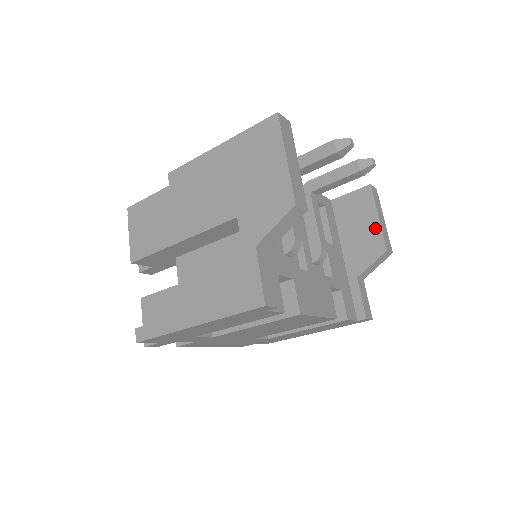
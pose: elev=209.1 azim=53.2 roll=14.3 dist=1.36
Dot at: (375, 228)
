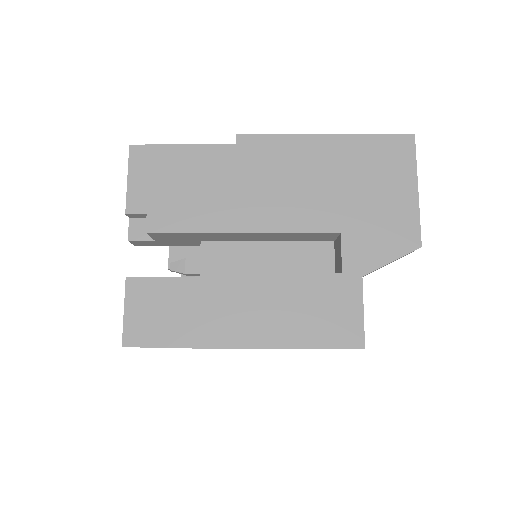
Dot at: occluded
